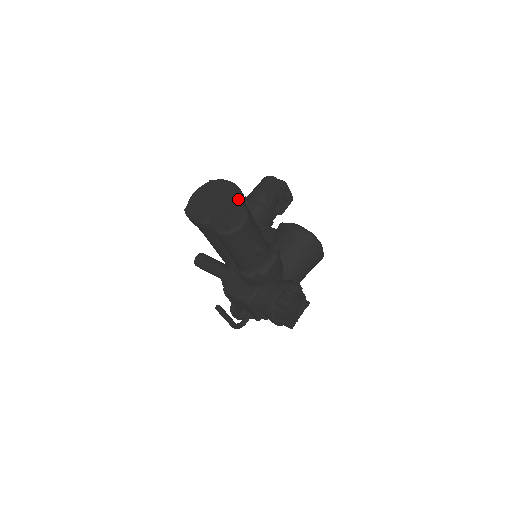
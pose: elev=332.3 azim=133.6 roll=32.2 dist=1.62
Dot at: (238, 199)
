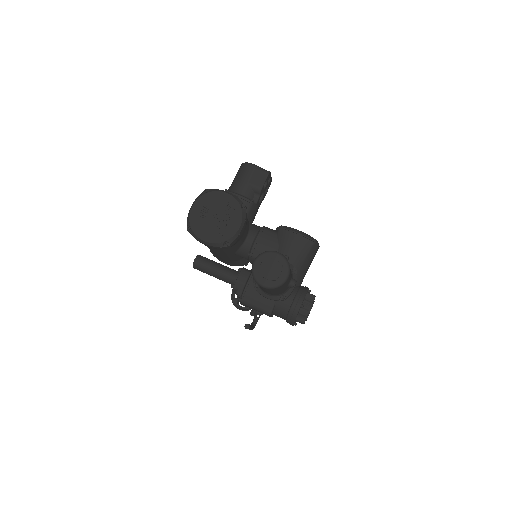
Dot at: (246, 217)
